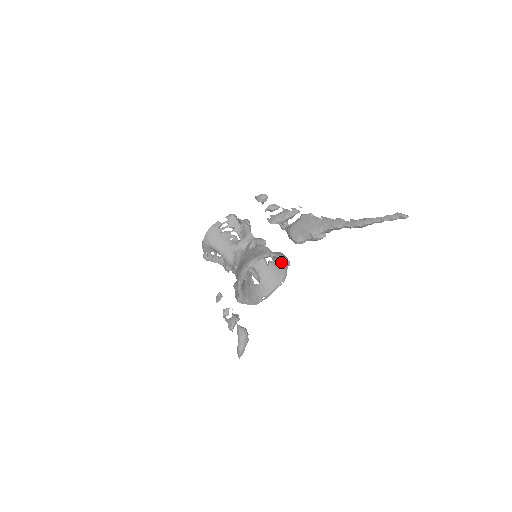
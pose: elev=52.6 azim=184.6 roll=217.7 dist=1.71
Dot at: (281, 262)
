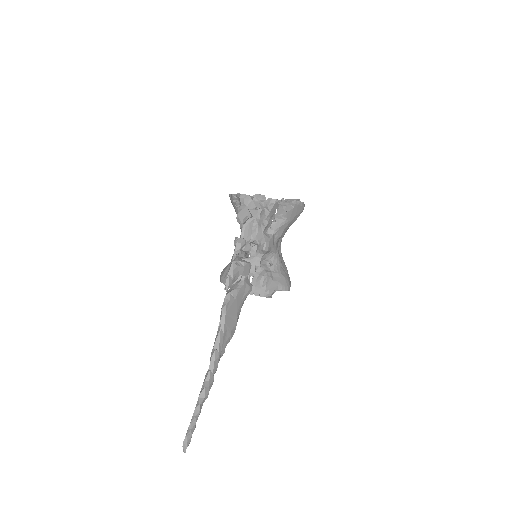
Dot at: occluded
